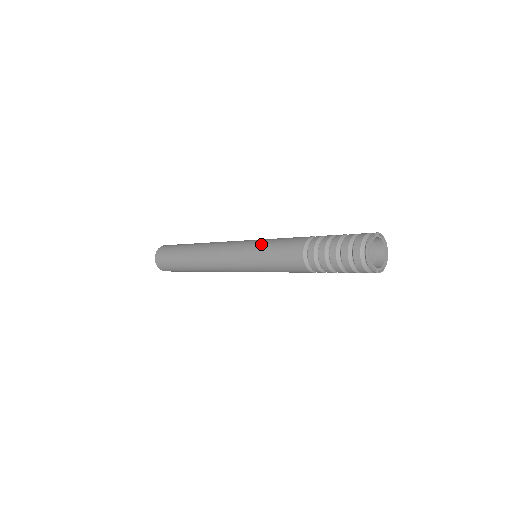
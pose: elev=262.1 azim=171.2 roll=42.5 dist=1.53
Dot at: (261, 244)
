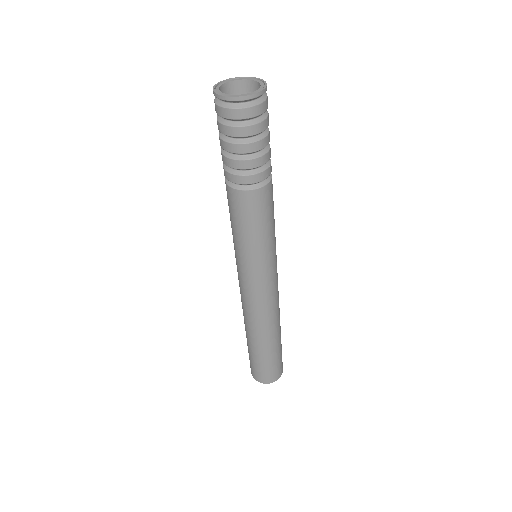
Dot at: occluded
